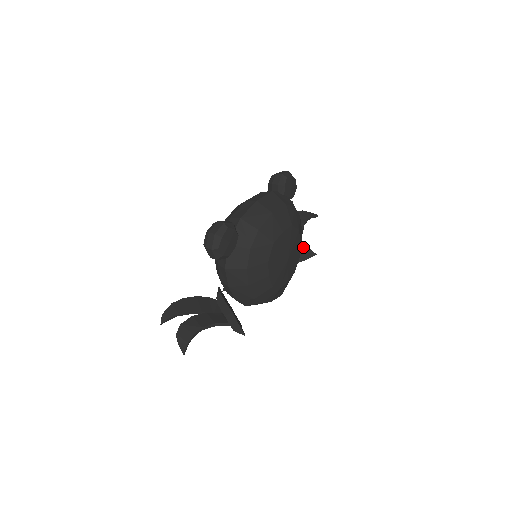
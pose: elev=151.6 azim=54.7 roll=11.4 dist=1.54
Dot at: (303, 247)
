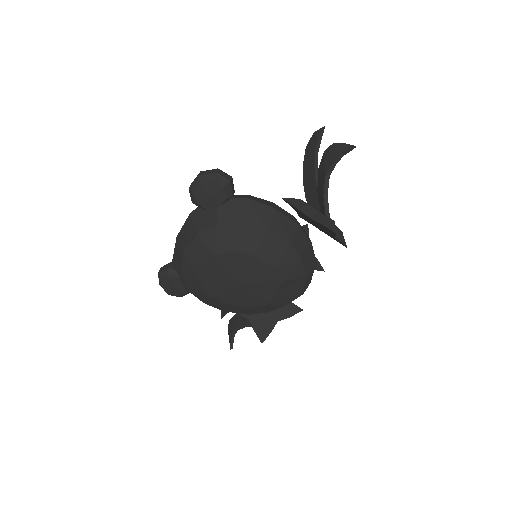
Dot at: (319, 223)
